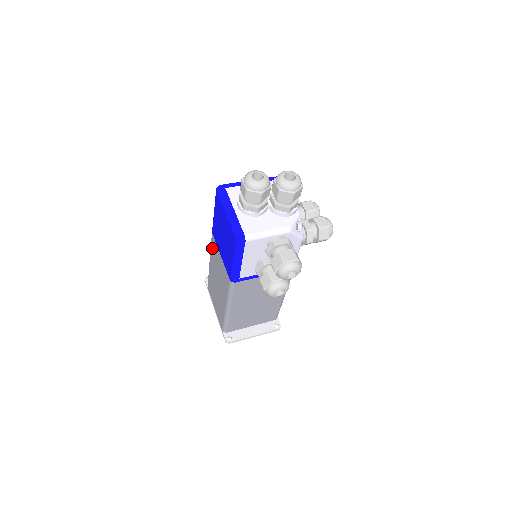
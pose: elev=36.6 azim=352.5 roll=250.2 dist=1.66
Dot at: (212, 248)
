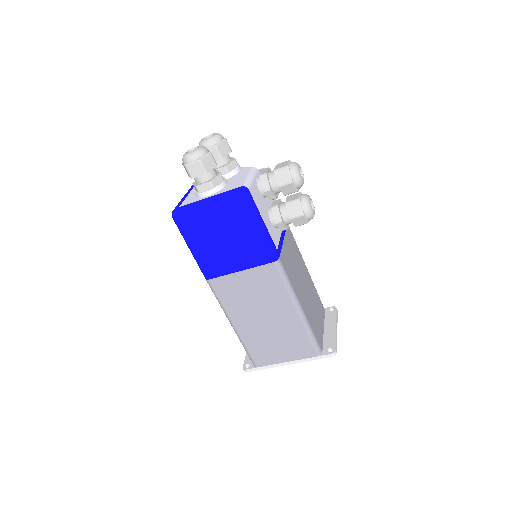
Dot at: (223, 297)
